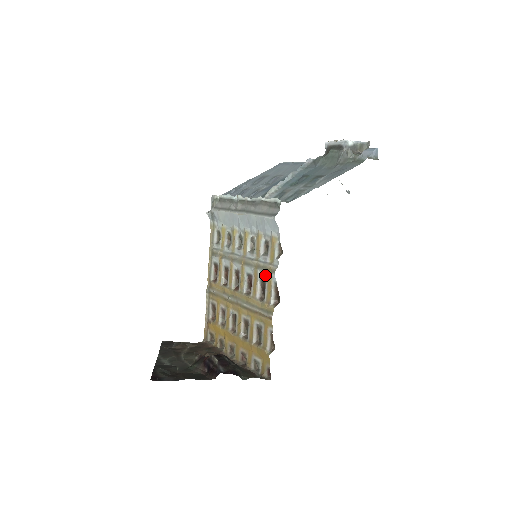
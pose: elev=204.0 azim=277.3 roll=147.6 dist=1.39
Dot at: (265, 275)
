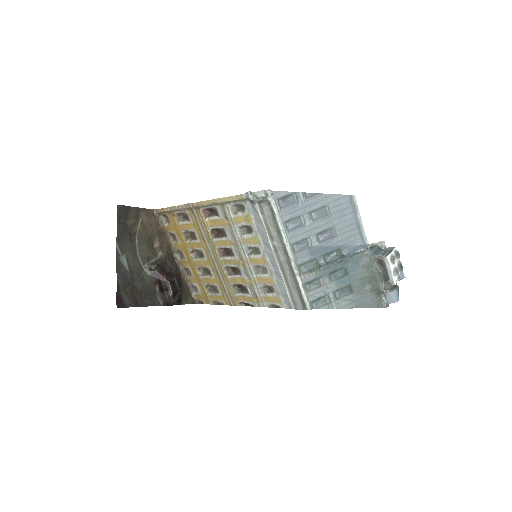
Dot at: (251, 293)
